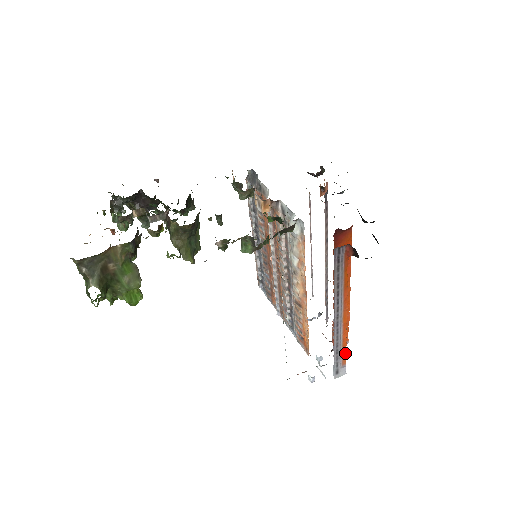
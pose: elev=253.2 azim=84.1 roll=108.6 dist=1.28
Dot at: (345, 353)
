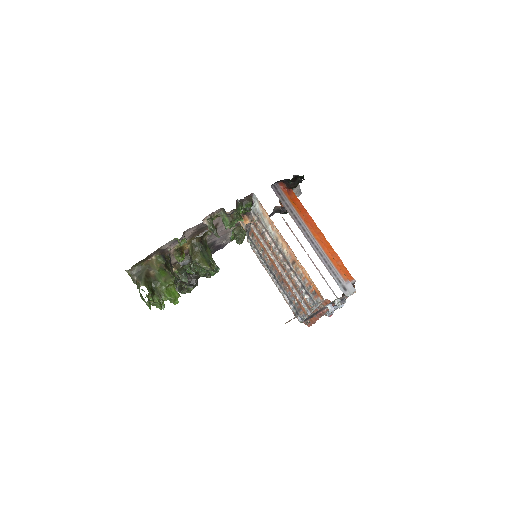
Dot at: (340, 269)
